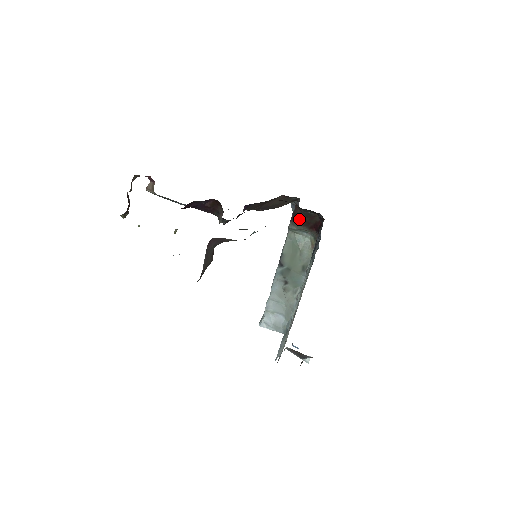
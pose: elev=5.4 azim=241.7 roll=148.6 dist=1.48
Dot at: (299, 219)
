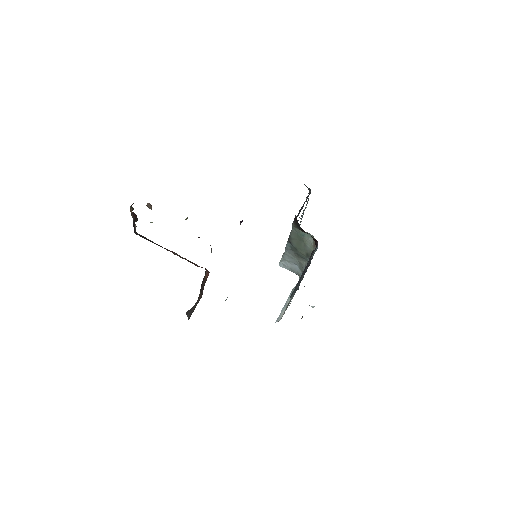
Dot at: (299, 227)
